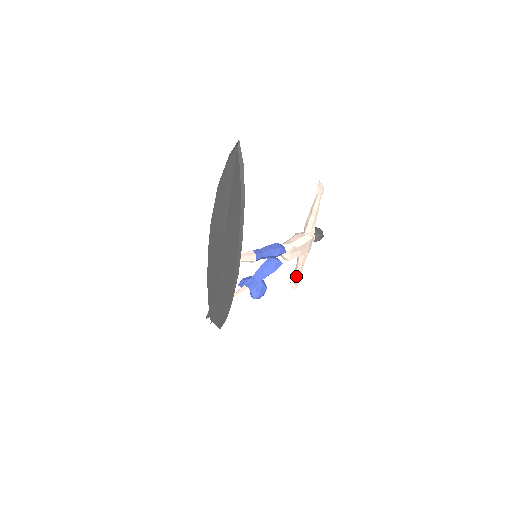
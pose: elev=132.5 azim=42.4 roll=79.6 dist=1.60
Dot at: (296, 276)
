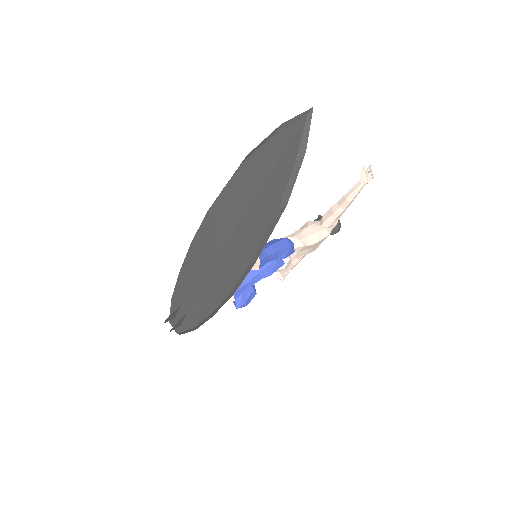
Dot at: (288, 268)
